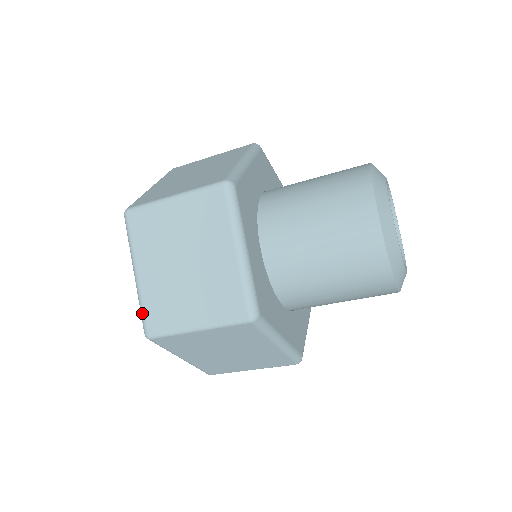
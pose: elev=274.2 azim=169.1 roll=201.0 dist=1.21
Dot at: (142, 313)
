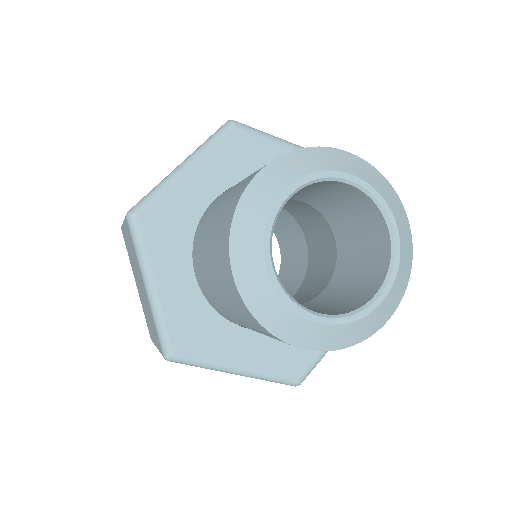
Dot at: occluded
